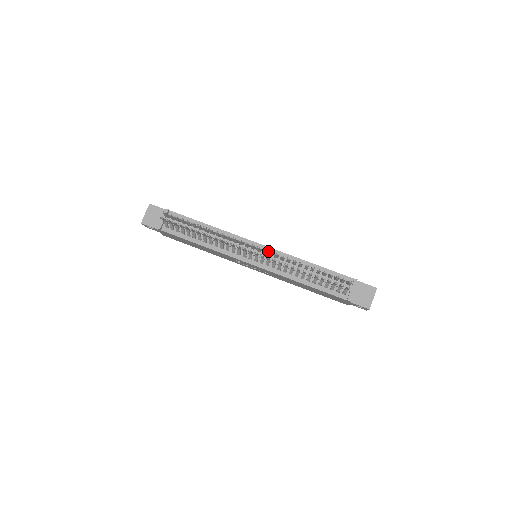
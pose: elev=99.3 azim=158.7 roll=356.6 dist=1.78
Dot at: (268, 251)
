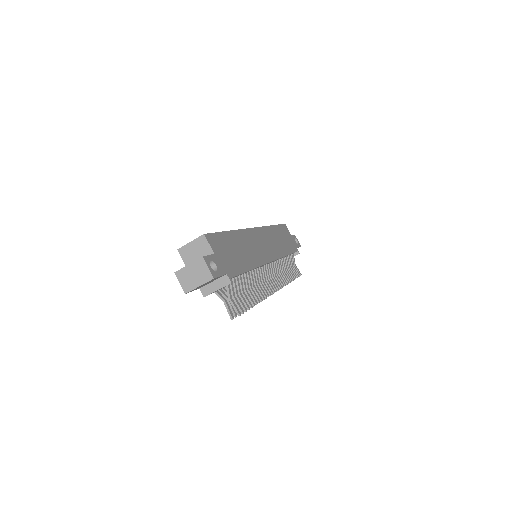
Dot at: (272, 262)
